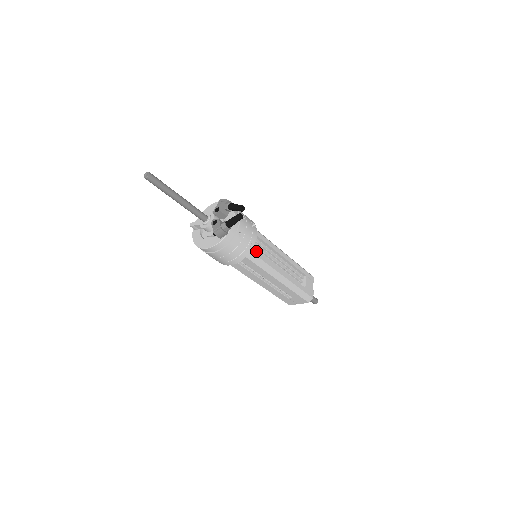
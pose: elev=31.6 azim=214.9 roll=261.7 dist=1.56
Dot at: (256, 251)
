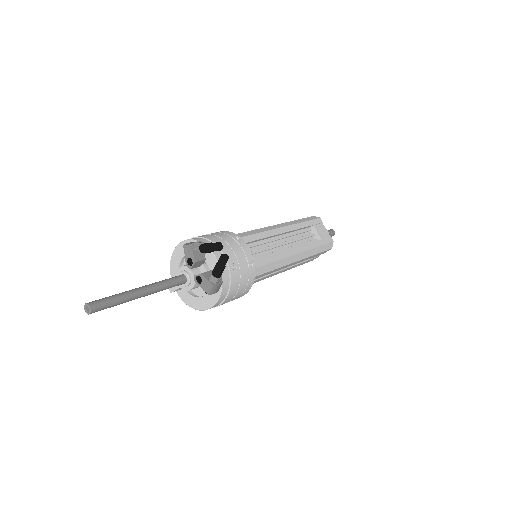
Dot at: (258, 261)
